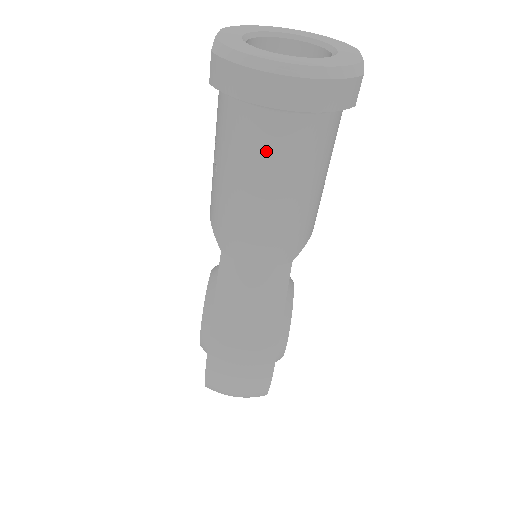
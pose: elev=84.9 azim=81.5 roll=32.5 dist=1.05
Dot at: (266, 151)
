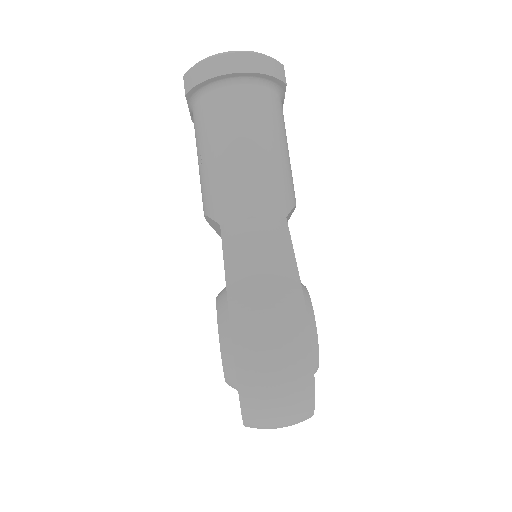
Dot at: (234, 114)
